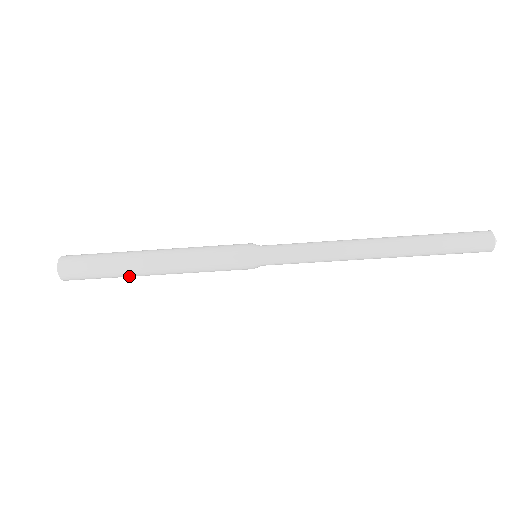
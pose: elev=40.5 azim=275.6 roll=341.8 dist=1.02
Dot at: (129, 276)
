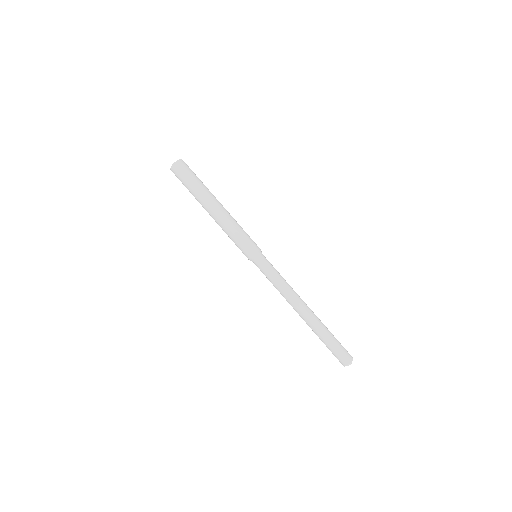
Dot at: (198, 200)
